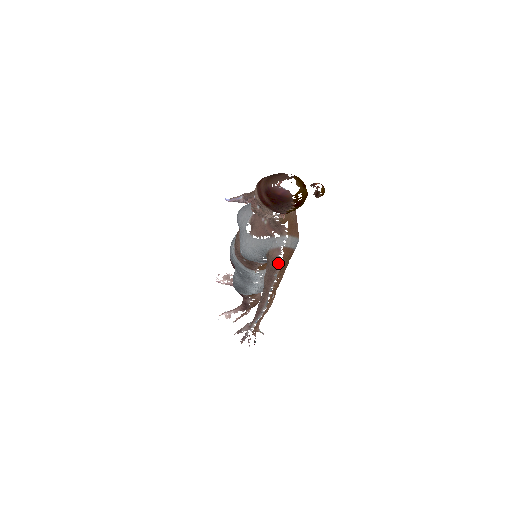
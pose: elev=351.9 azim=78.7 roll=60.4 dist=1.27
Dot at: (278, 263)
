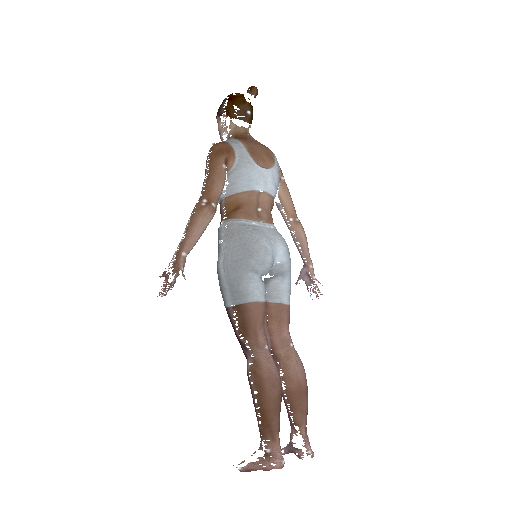
Dot at: (209, 151)
